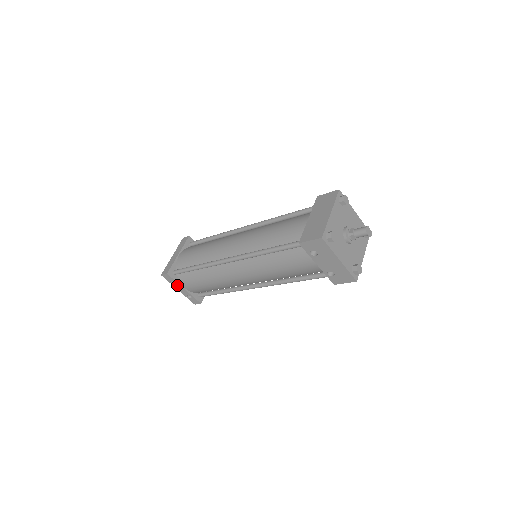
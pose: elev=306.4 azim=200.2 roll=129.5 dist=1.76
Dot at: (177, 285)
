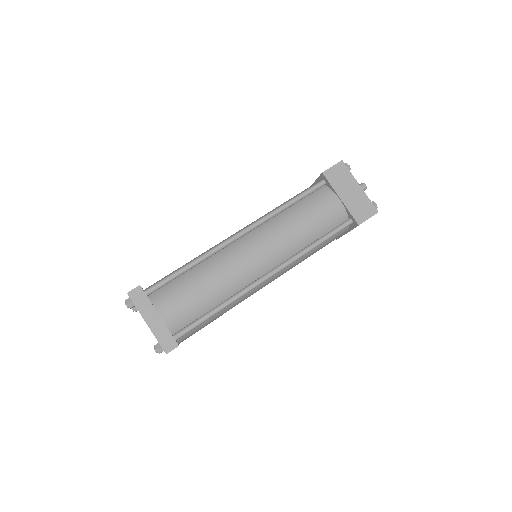
Dot at: occluded
